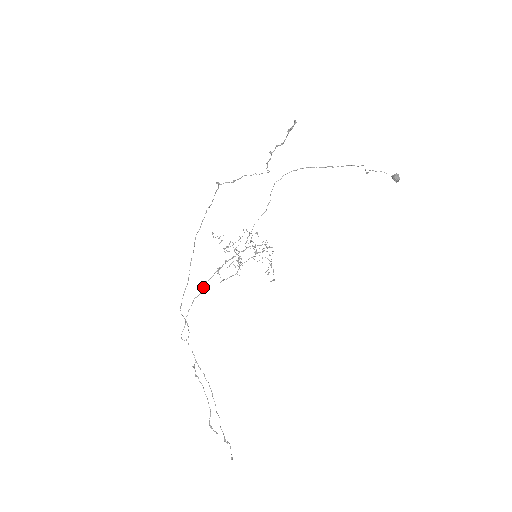
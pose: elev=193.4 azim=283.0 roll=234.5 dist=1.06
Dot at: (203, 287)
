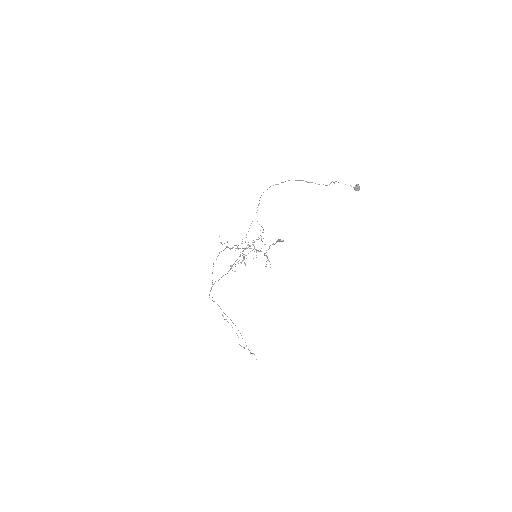
Dot at: occluded
